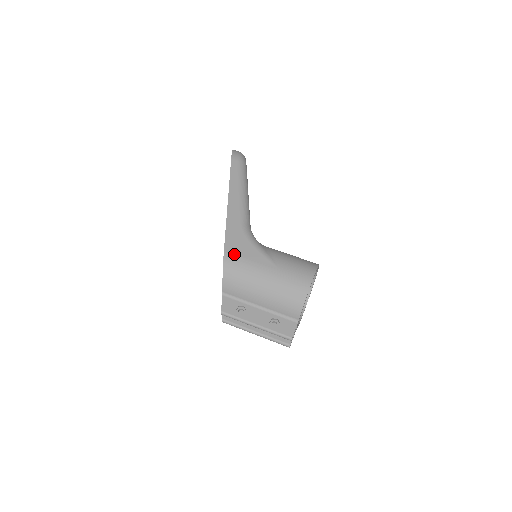
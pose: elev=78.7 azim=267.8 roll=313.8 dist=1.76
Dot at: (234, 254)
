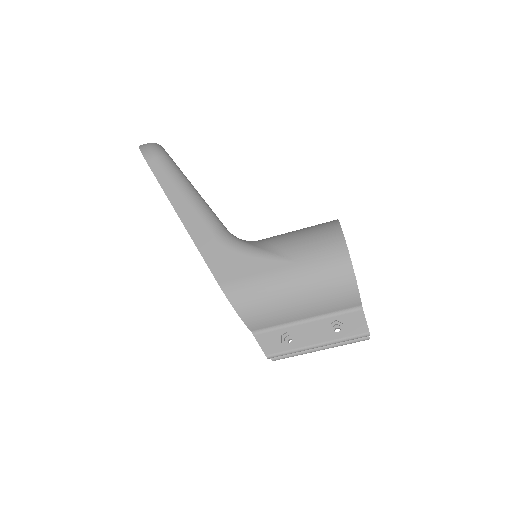
Dot at: (234, 281)
